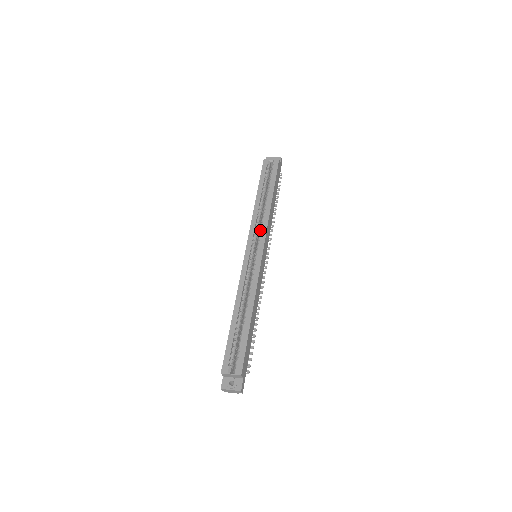
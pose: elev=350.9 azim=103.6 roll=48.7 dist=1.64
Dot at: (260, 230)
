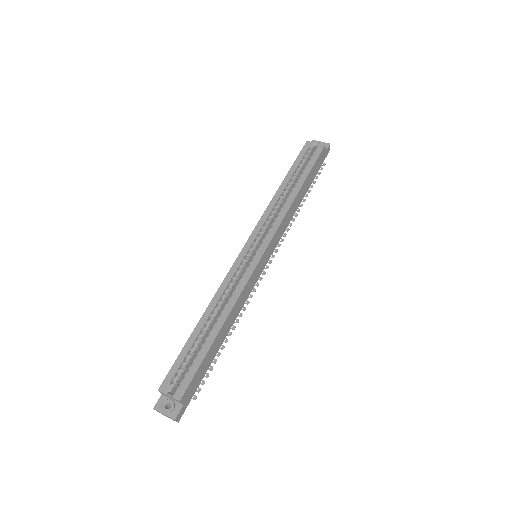
Dot at: (271, 225)
